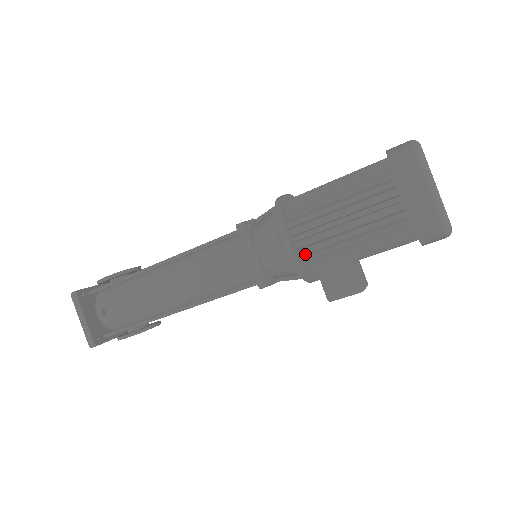
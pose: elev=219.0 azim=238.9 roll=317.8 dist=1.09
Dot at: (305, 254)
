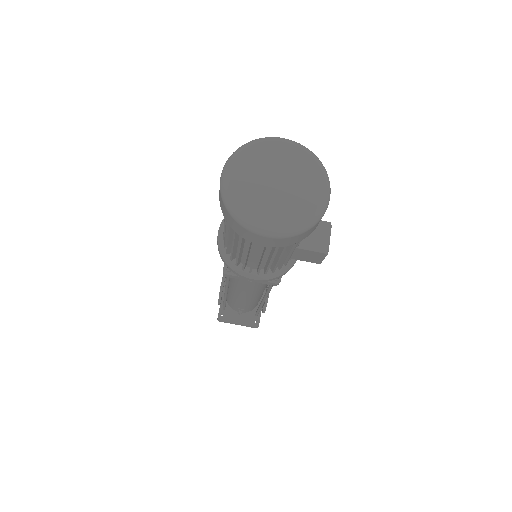
Dot at: (271, 268)
